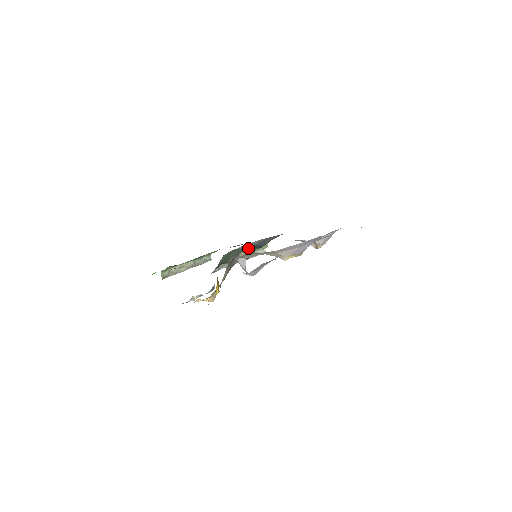
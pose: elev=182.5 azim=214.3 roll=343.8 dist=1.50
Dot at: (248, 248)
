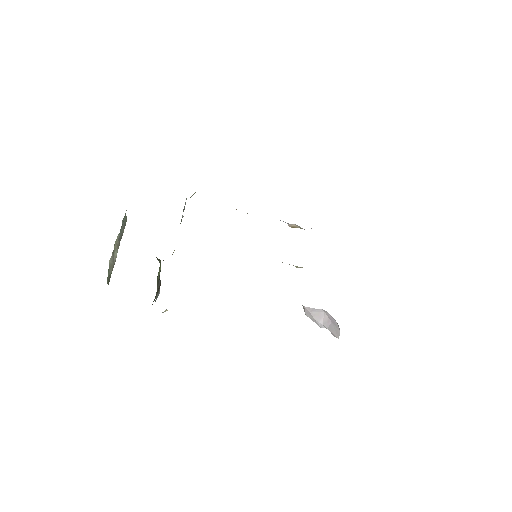
Dot at: occluded
